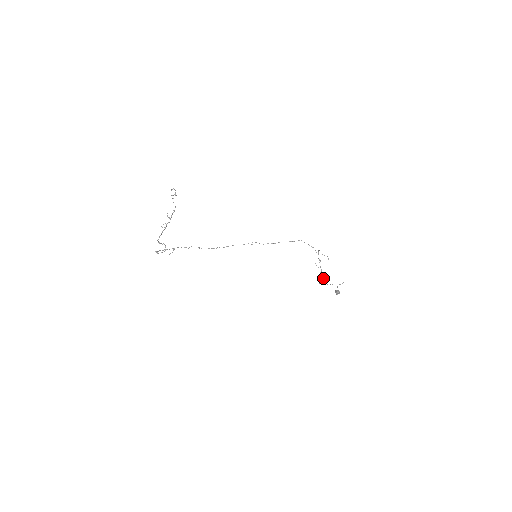
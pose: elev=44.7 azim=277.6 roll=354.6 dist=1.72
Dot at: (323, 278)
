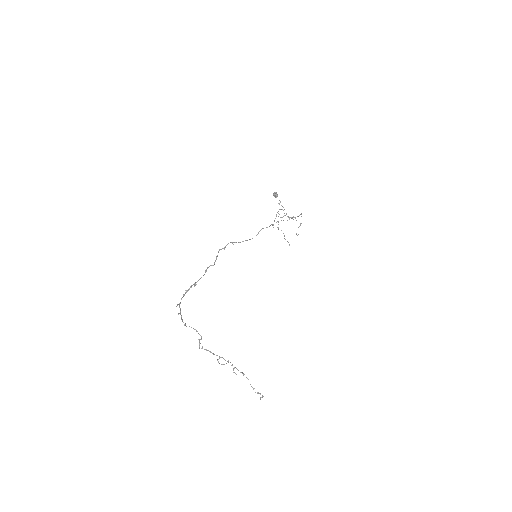
Dot at: occluded
